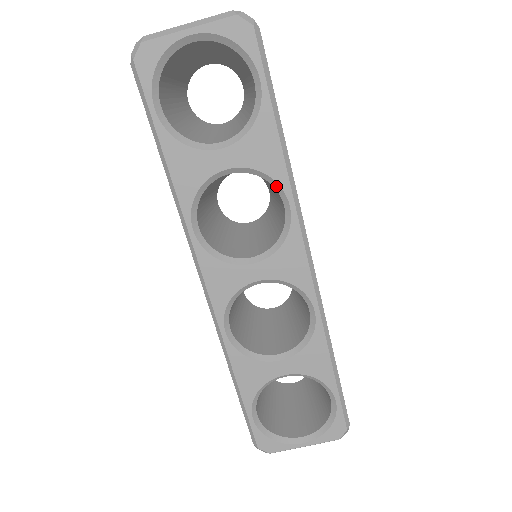
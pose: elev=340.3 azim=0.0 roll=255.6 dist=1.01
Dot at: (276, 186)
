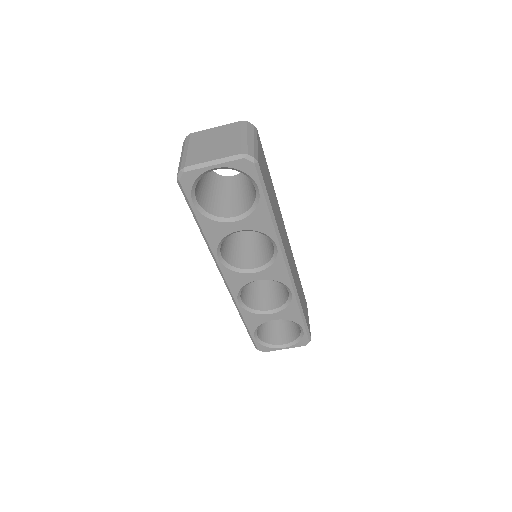
Dot at: (269, 237)
